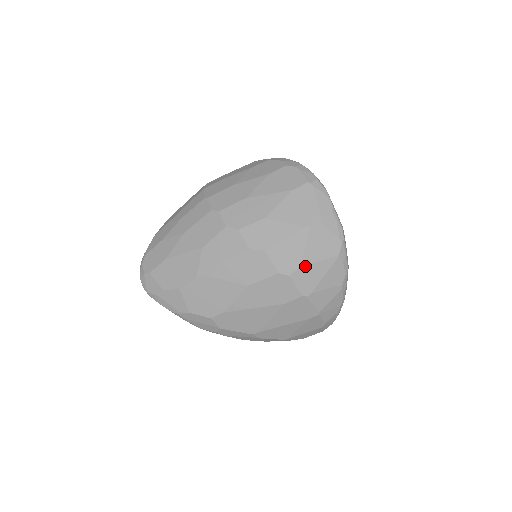
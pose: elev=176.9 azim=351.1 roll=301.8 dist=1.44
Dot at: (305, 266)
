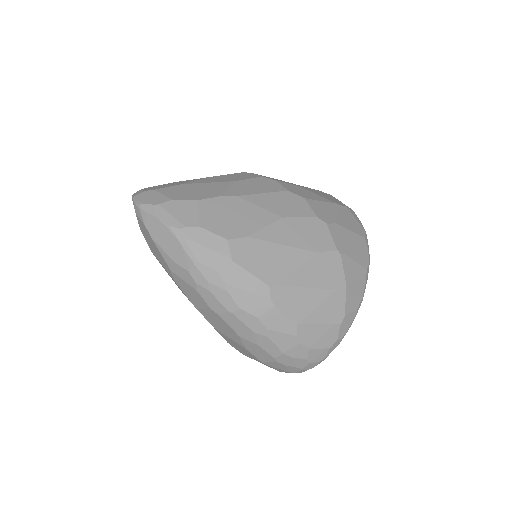
Dot at: (339, 226)
